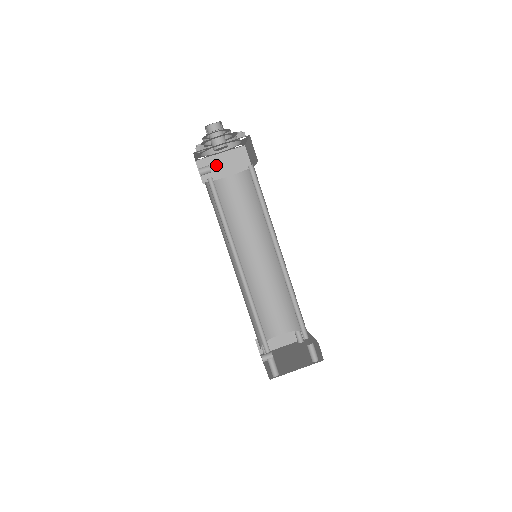
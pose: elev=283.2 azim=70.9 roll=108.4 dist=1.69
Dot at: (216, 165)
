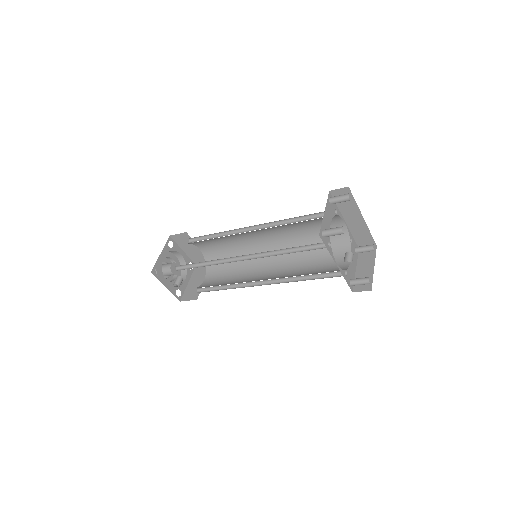
Dot at: (193, 287)
